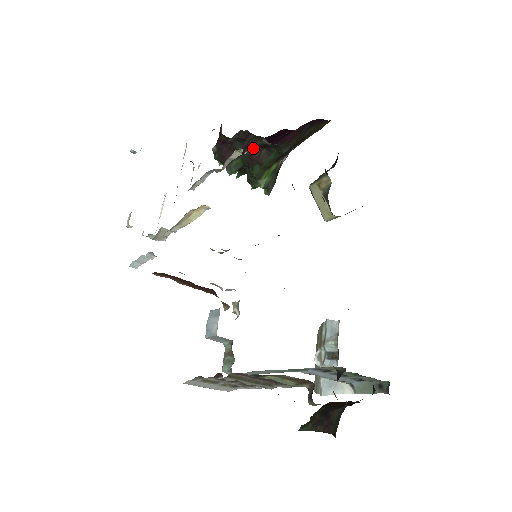
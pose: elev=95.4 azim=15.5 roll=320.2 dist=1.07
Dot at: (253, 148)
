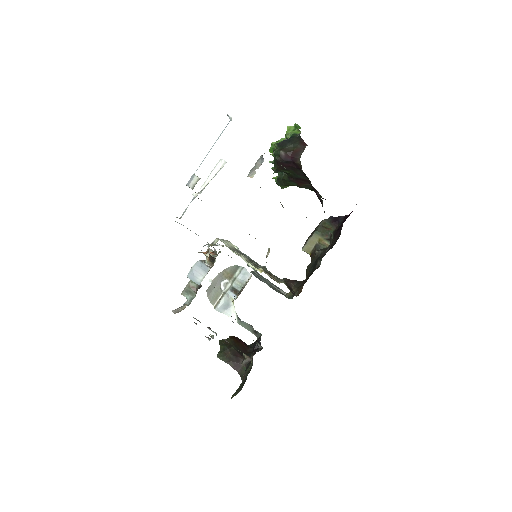
Dot at: occluded
